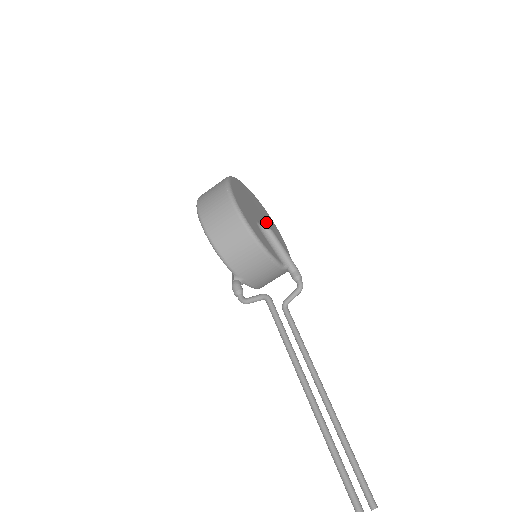
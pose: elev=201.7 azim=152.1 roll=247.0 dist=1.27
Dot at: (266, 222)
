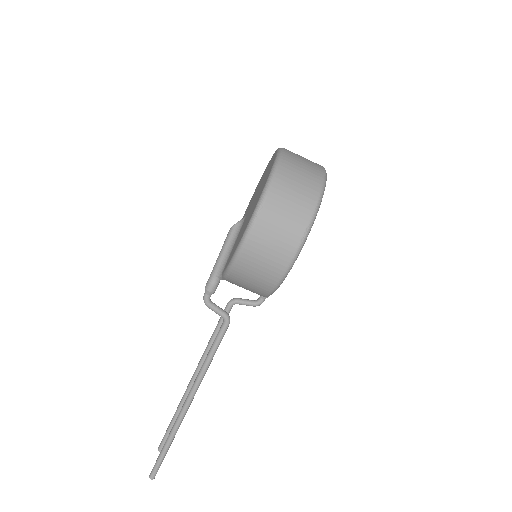
Dot at: occluded
